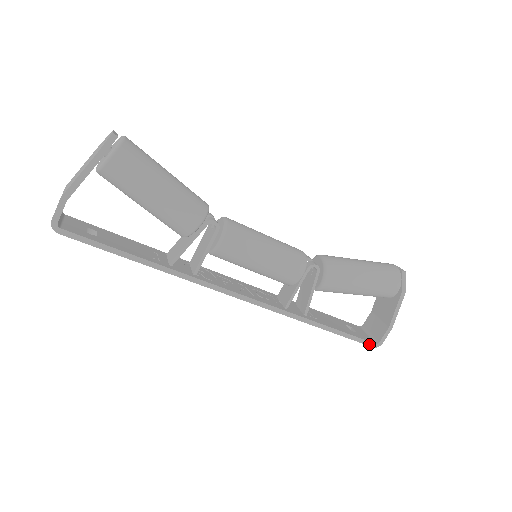
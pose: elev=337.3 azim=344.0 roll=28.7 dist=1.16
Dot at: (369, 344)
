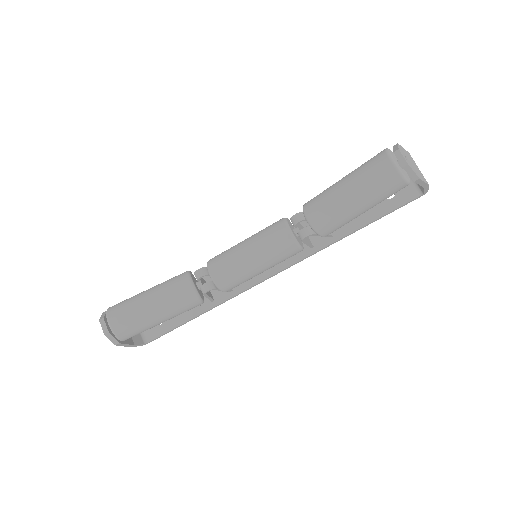
Dot at: (413, 200)
